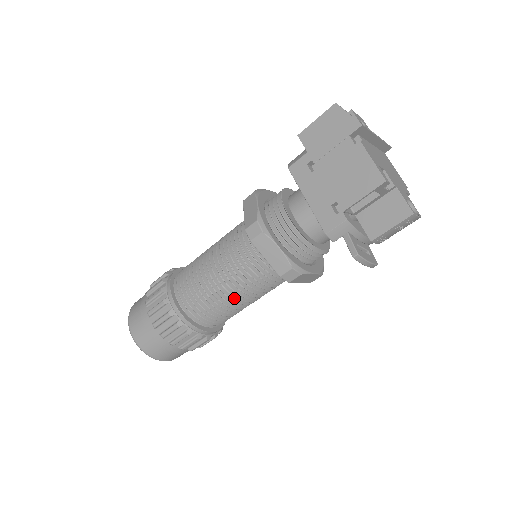
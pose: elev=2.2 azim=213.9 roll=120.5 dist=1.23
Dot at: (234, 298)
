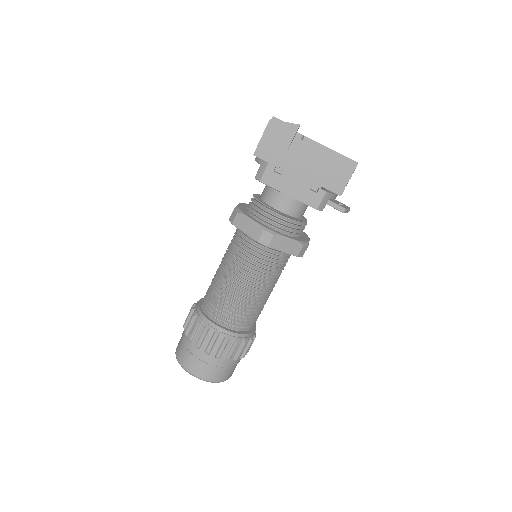
Dot at: (265, 294)
